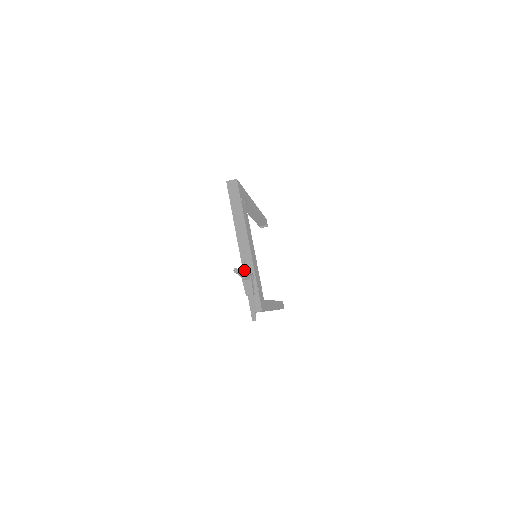
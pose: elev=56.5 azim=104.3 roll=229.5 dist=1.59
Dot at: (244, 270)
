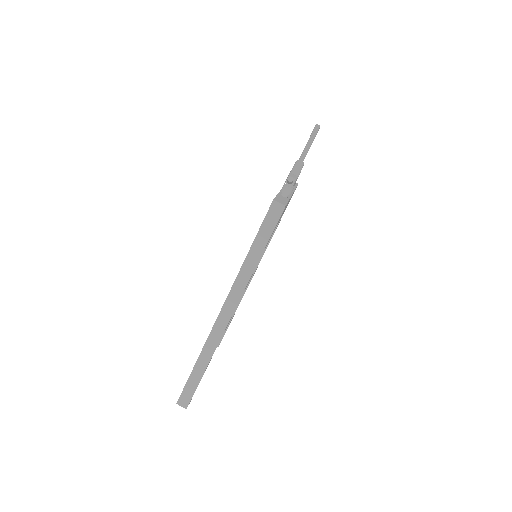
Dot at: (281, 192)
